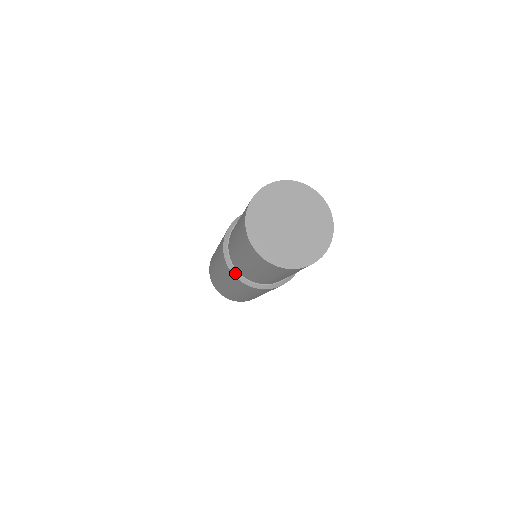
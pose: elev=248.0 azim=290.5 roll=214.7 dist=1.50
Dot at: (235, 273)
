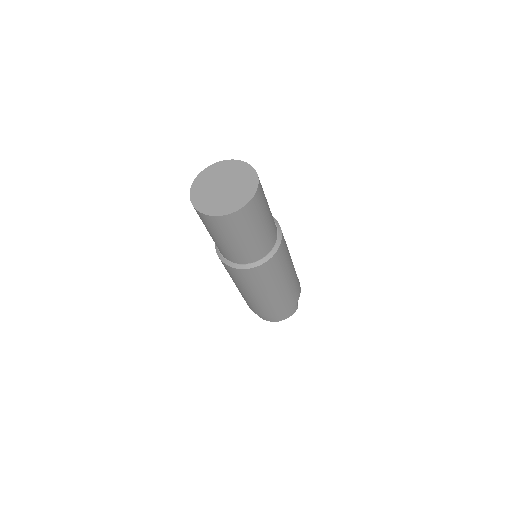
Dot at: (232, 265)
